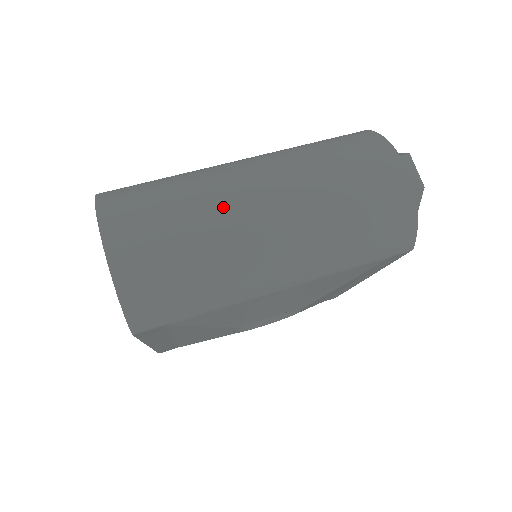
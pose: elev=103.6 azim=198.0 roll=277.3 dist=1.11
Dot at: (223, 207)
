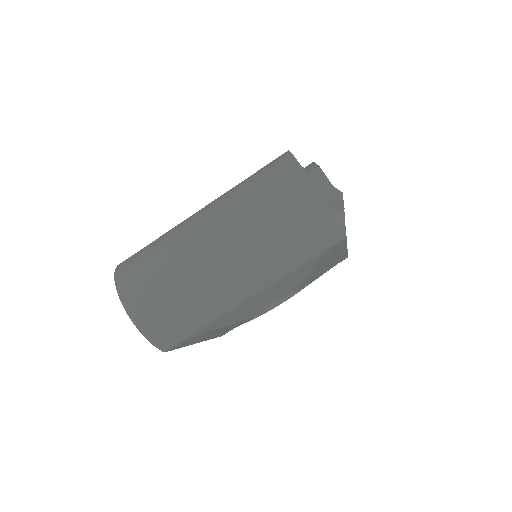
Dot at: (188, 259)
